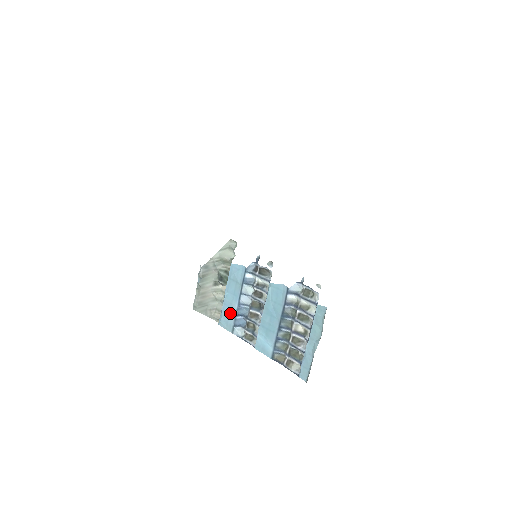
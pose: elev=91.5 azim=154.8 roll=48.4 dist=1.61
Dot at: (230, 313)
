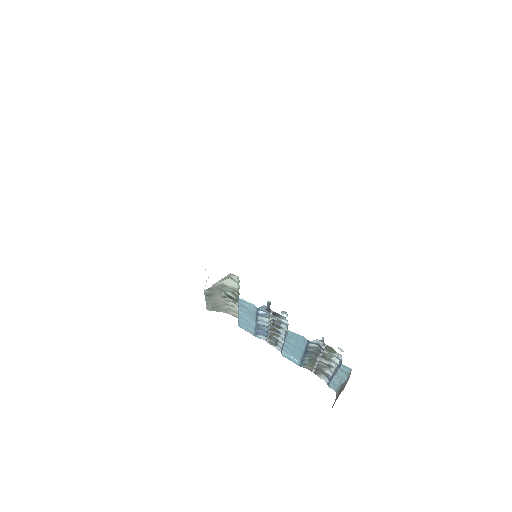
Dot at: (249, 325)
